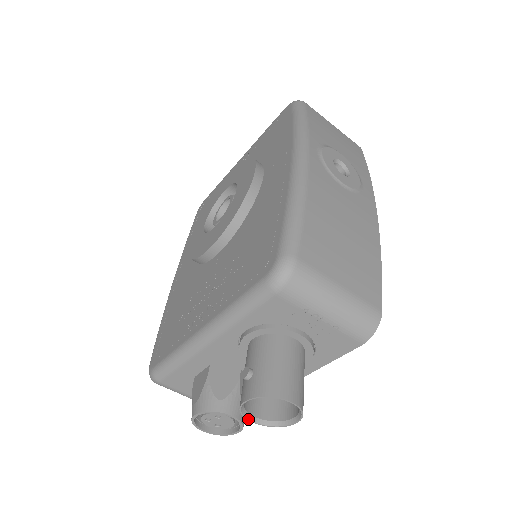
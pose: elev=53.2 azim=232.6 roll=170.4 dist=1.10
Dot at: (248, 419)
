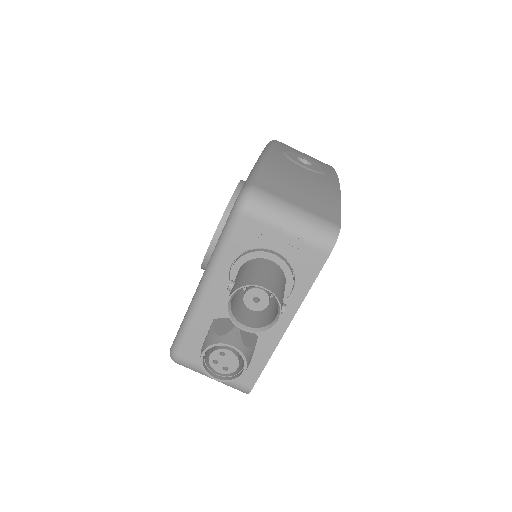
Dot at: (238, 326)
